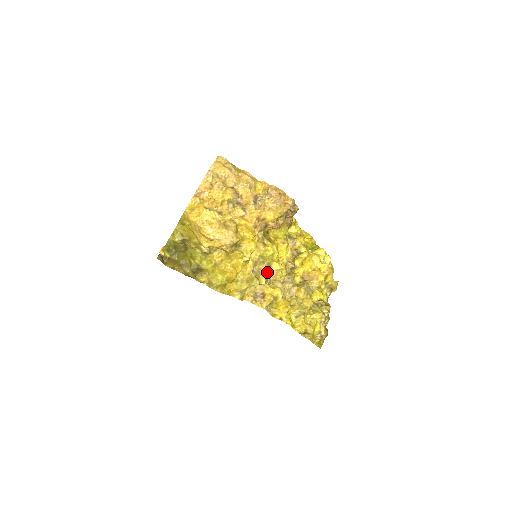
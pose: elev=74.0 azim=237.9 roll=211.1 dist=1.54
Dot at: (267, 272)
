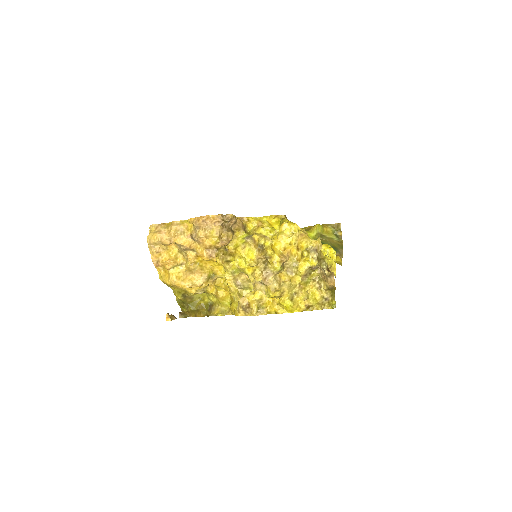
Dot at: occluded
